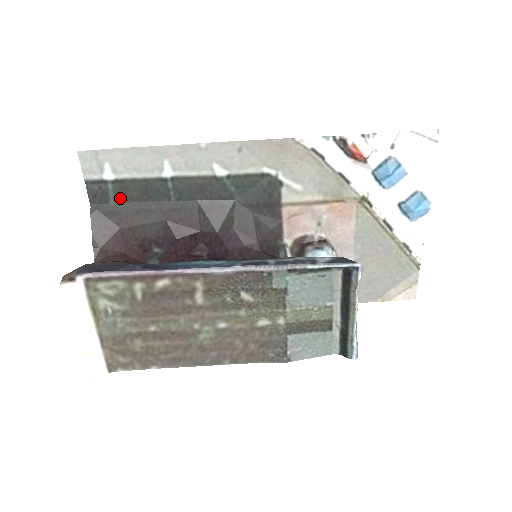
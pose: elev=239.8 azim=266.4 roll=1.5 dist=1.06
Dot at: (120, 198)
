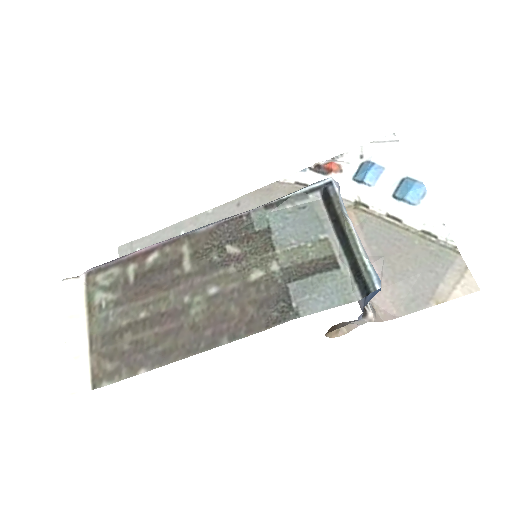
Dot at: occluded
